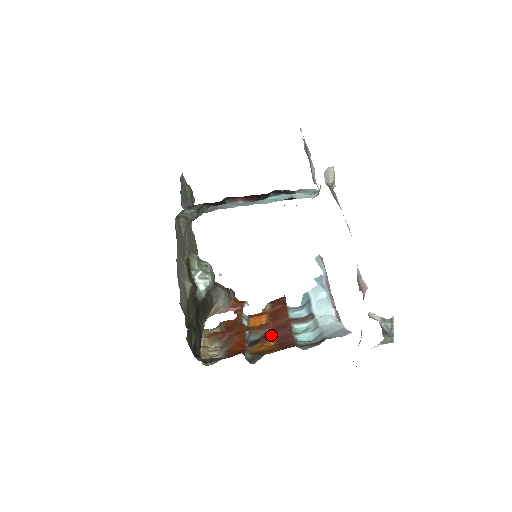
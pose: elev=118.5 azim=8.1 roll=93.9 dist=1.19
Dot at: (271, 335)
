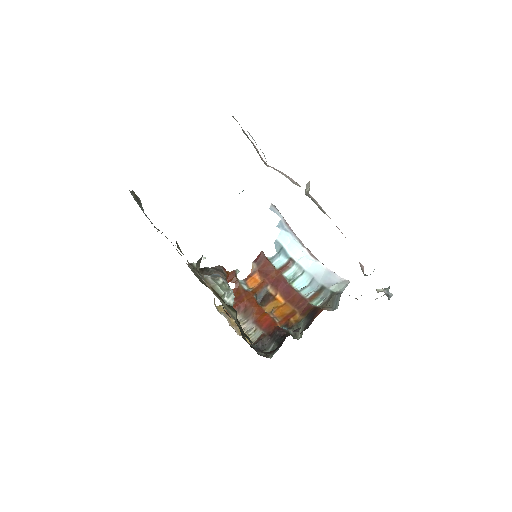
Dot at: (274, 292)
